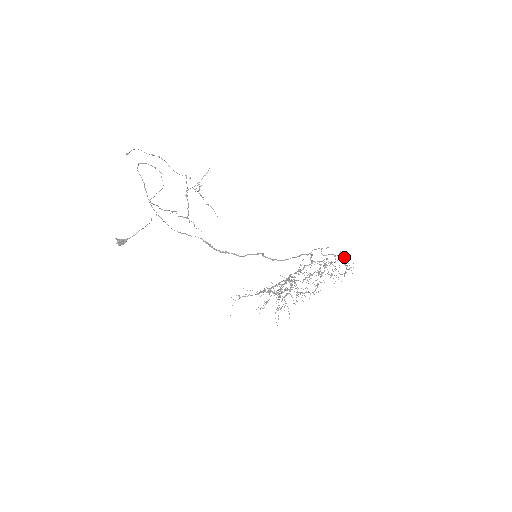
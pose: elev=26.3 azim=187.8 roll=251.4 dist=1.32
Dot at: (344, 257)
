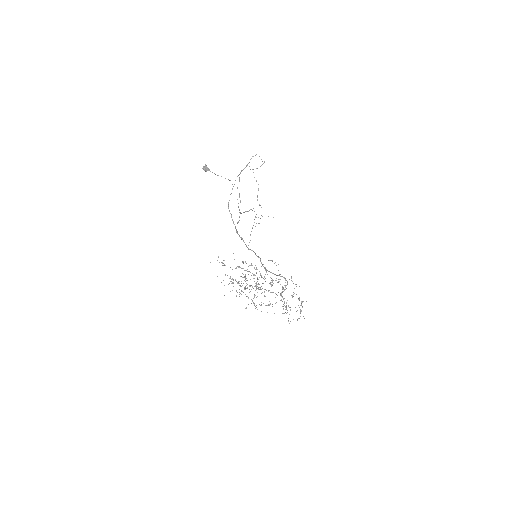
Dot at: occluded
